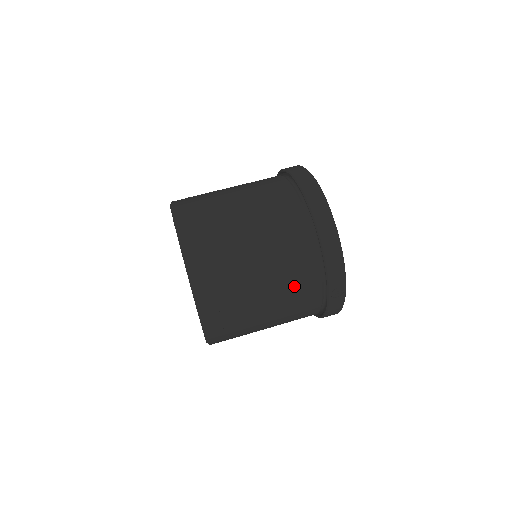
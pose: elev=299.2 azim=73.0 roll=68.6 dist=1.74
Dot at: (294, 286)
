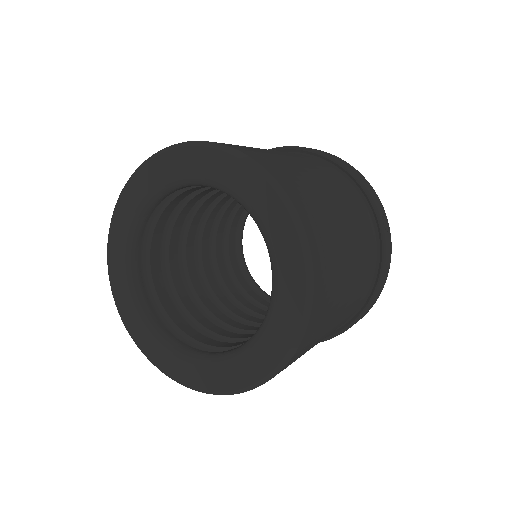
Dot at: (353, 207)
